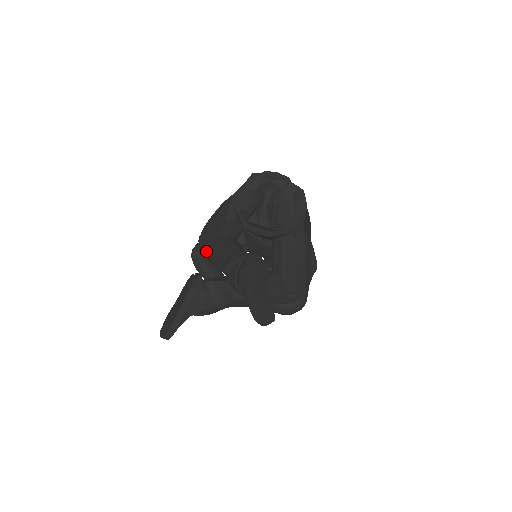
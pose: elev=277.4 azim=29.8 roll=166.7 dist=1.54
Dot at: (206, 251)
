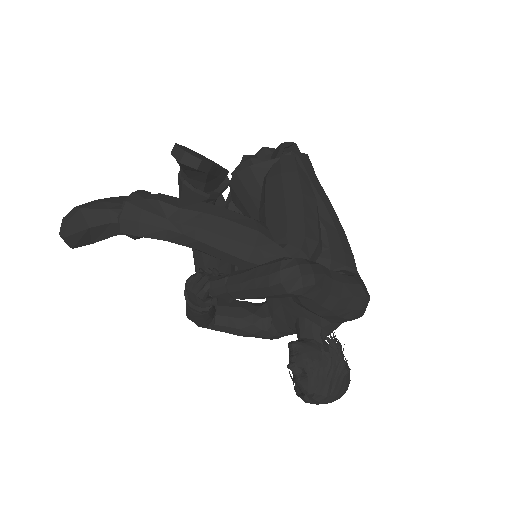
Dot at: occluded
